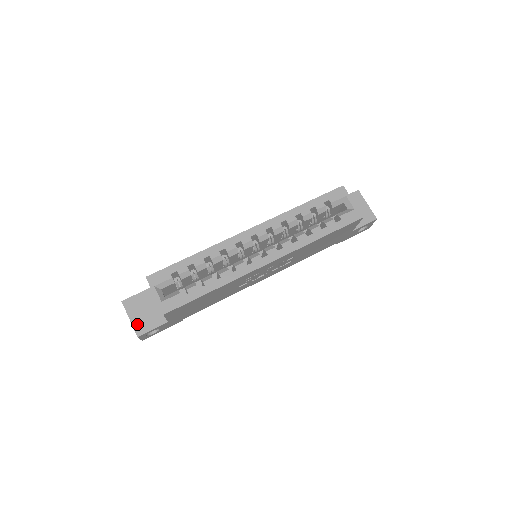
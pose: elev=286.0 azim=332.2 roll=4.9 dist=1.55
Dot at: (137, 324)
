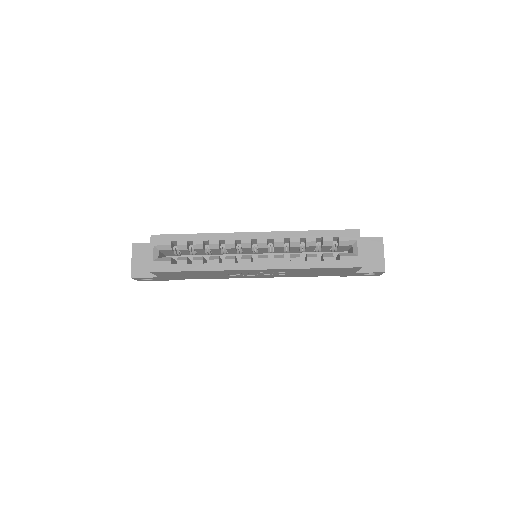
Dot at: (135, 267)
